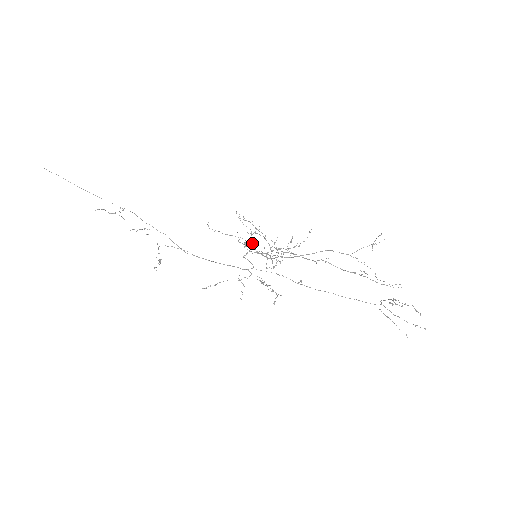
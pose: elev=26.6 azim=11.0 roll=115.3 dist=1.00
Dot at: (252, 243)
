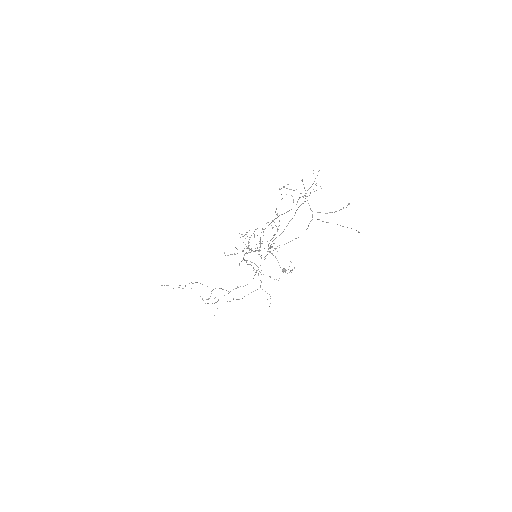
Dot at: occluded
